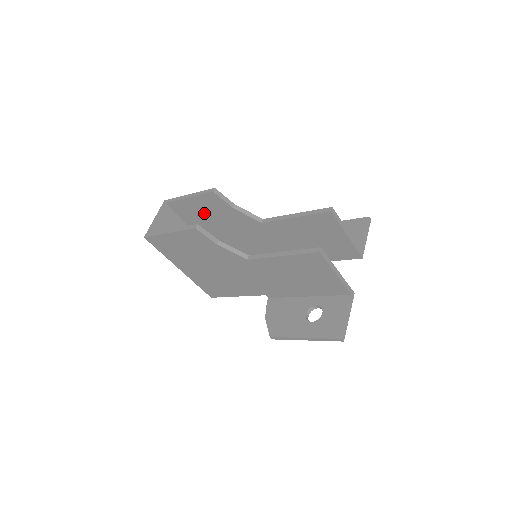
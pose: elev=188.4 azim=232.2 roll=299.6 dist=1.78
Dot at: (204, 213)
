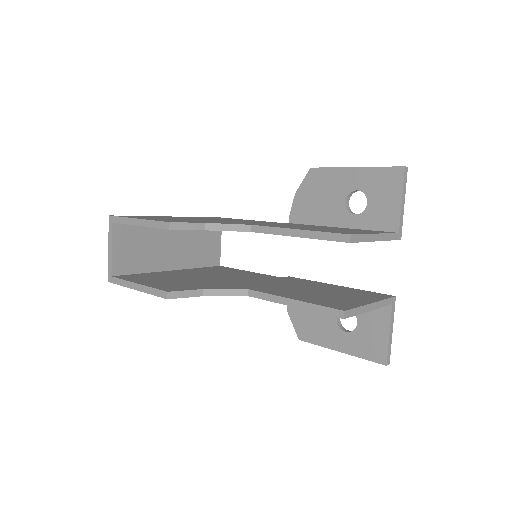
Dot at: occluded
